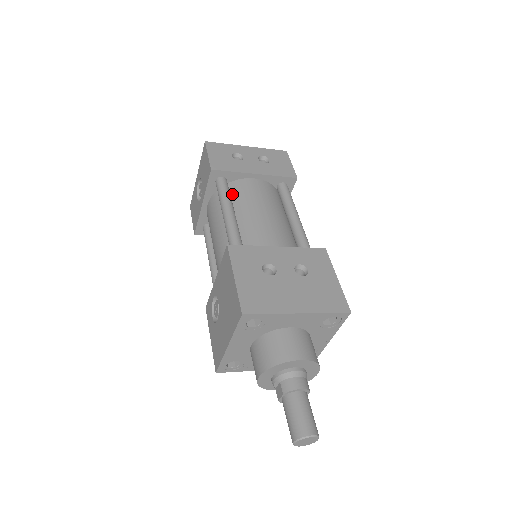
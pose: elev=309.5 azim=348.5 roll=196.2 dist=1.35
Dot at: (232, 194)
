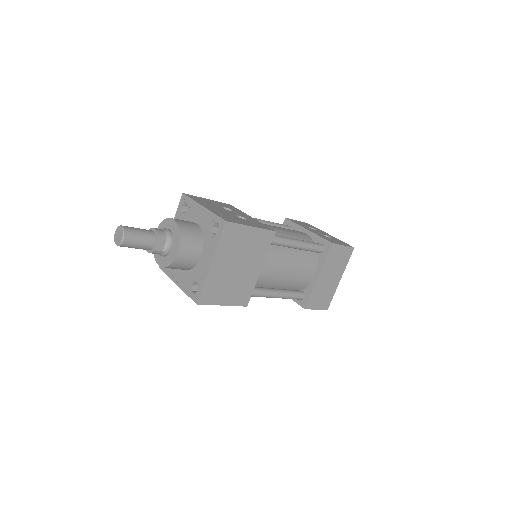
Dot at: occluded
